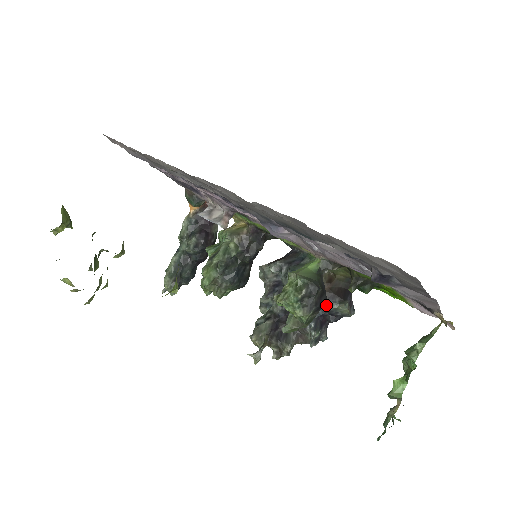
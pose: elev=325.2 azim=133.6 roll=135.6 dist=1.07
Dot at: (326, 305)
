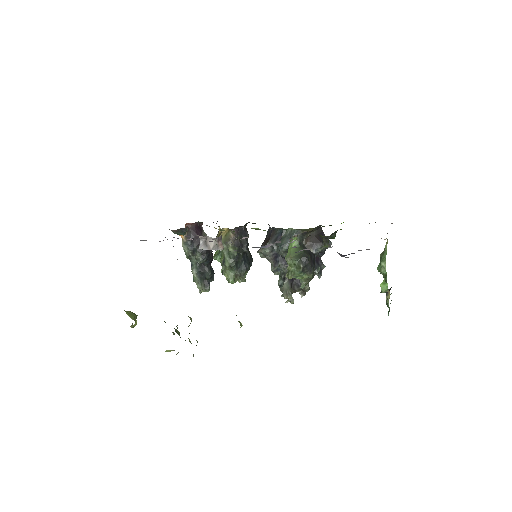
Dot at: (314, 253)
